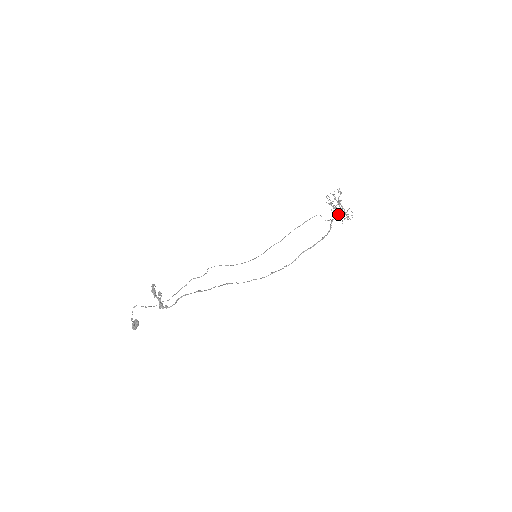
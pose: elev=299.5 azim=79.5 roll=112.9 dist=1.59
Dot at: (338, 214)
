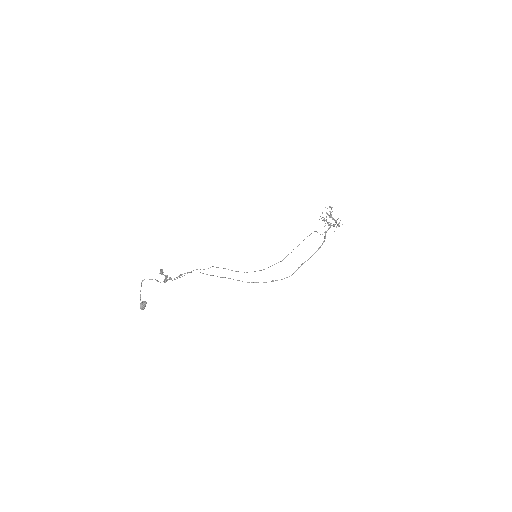
Dot at: (330, 225)
